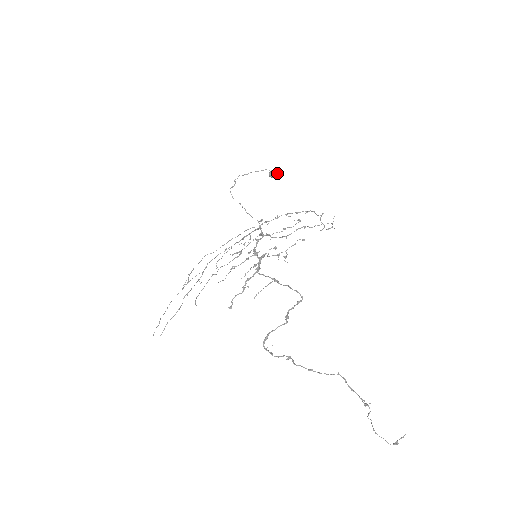
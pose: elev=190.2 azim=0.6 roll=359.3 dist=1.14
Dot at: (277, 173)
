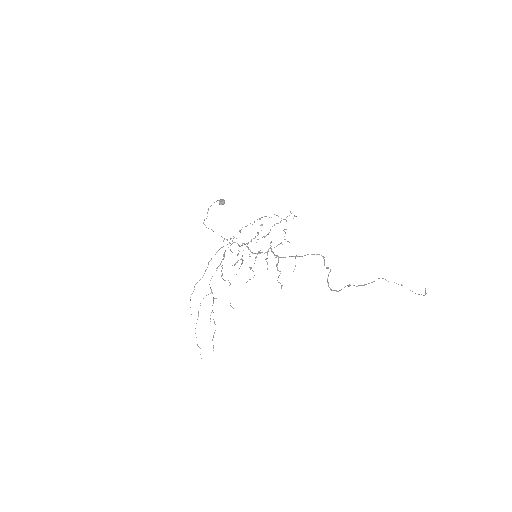
Dot at: (224, 201)
